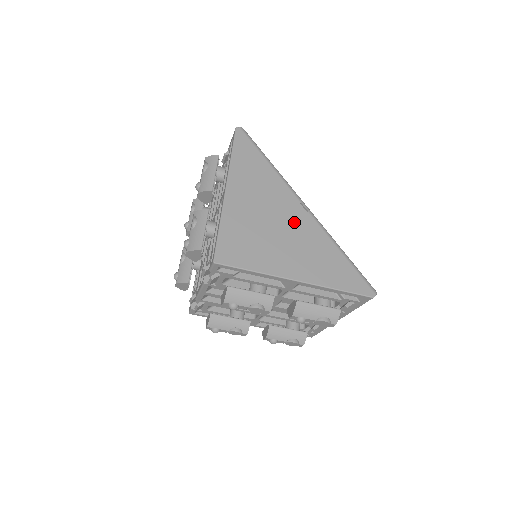
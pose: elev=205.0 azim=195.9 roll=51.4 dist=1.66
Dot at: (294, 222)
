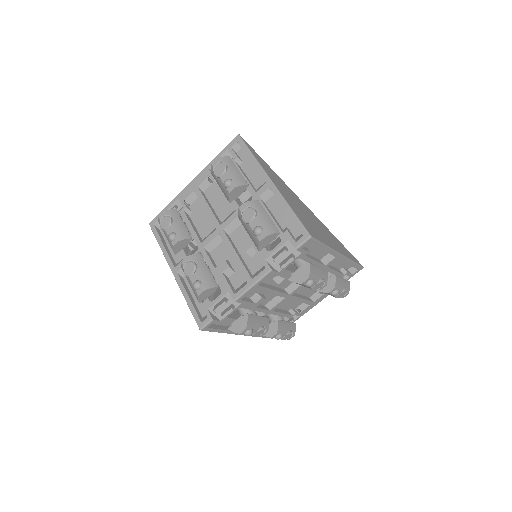
Dot at: (310, 213)
